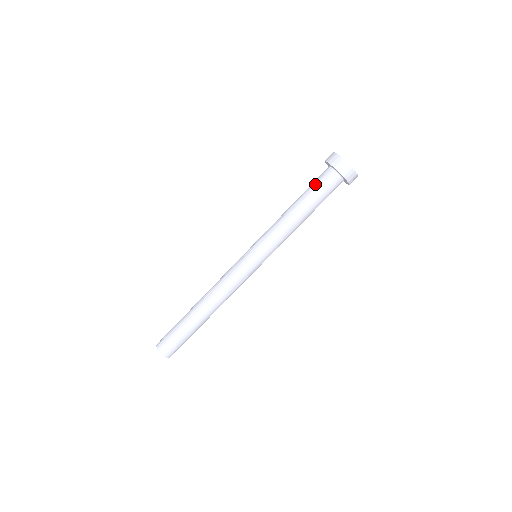
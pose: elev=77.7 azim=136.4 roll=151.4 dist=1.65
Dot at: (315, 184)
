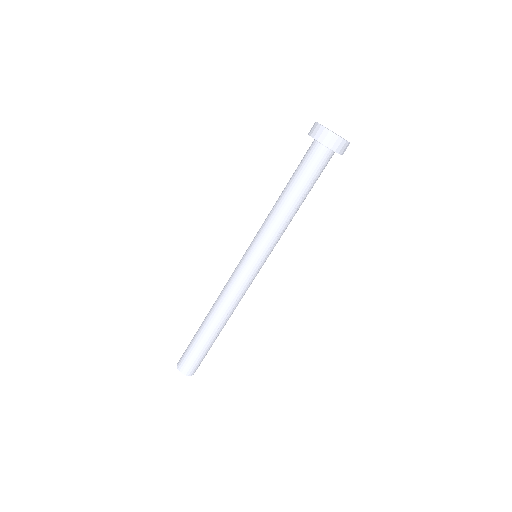
Dot at: (300, 162)
